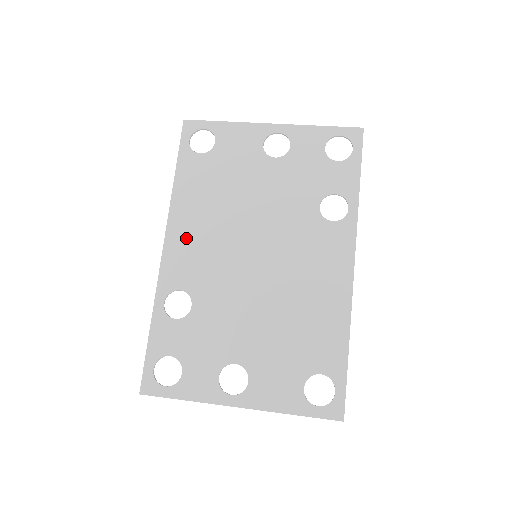
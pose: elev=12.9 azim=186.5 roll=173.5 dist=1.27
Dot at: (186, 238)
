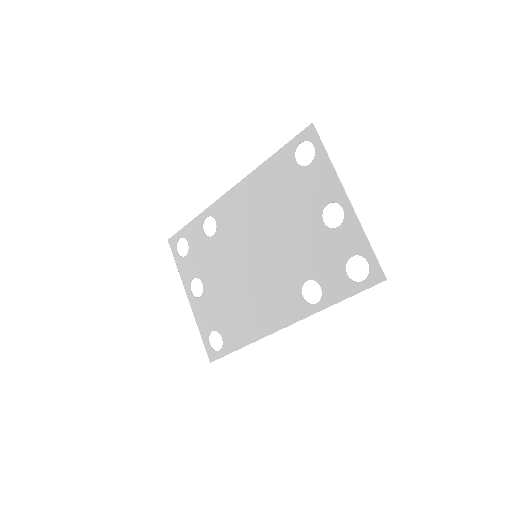
Dot at: (241, 200)
